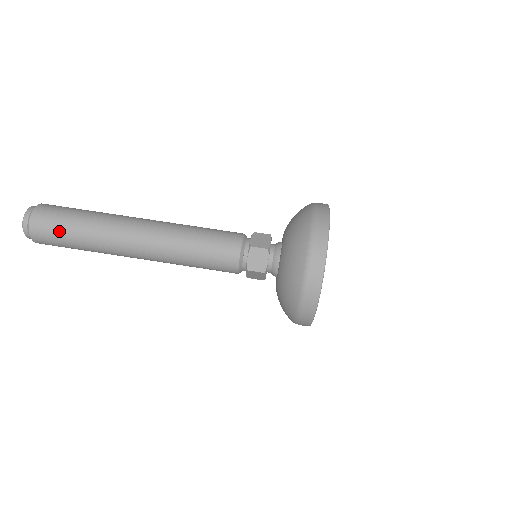
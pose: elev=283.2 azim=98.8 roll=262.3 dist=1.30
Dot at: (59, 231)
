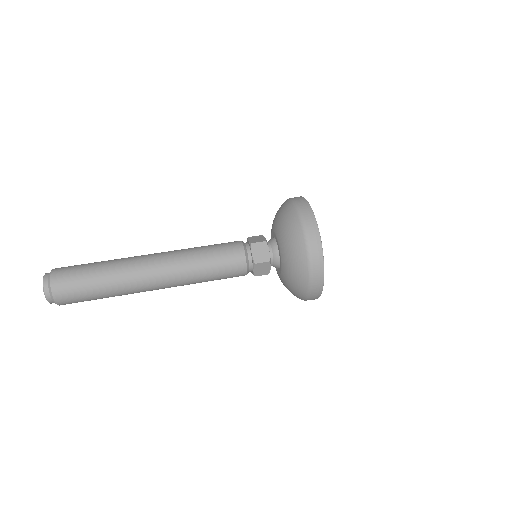
Dot at: (80, 281)
